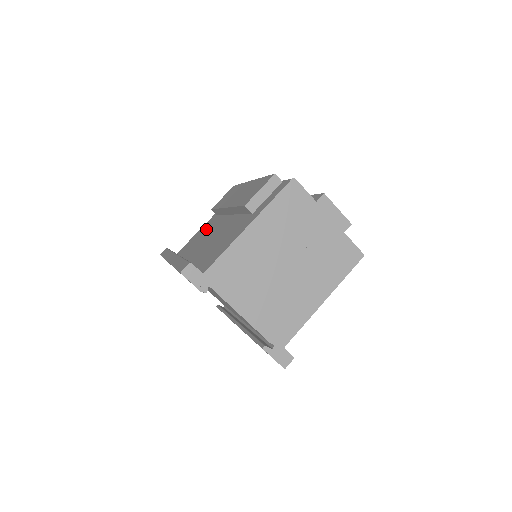
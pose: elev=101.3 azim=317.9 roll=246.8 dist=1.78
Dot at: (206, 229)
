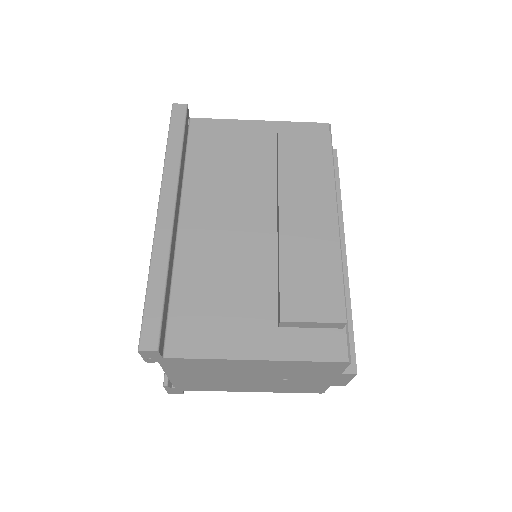
Dot at: (246, 157)
